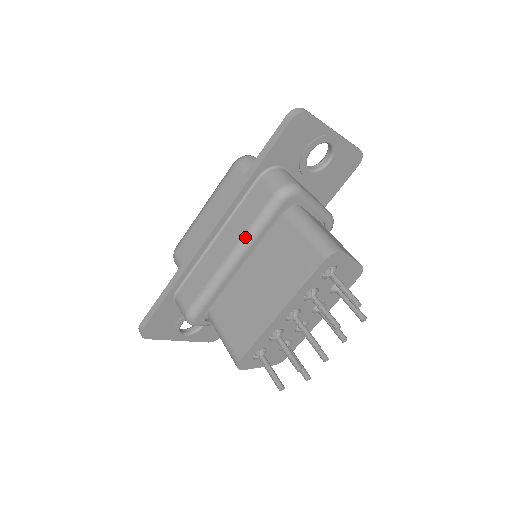
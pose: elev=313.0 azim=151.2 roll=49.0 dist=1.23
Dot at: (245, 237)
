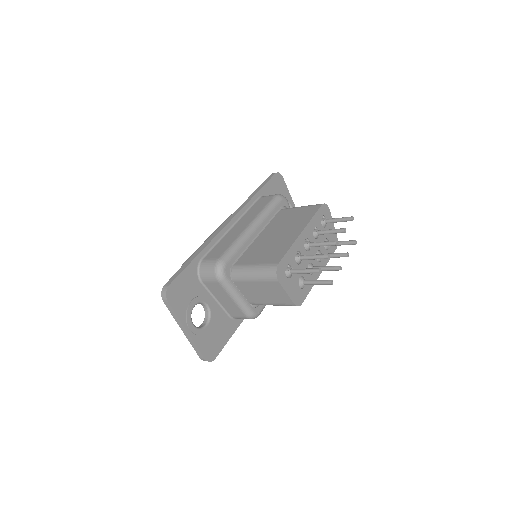
Dot at: (260, 214)
